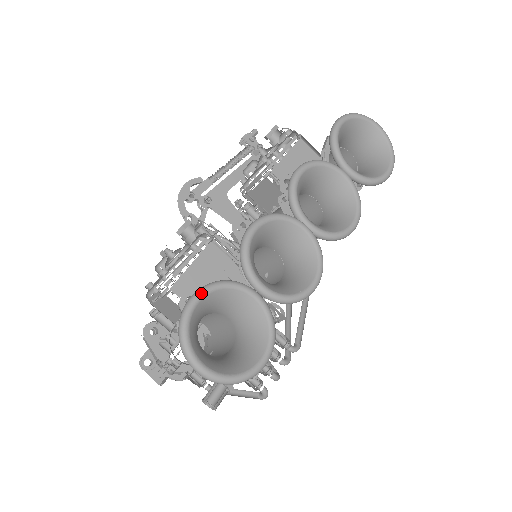
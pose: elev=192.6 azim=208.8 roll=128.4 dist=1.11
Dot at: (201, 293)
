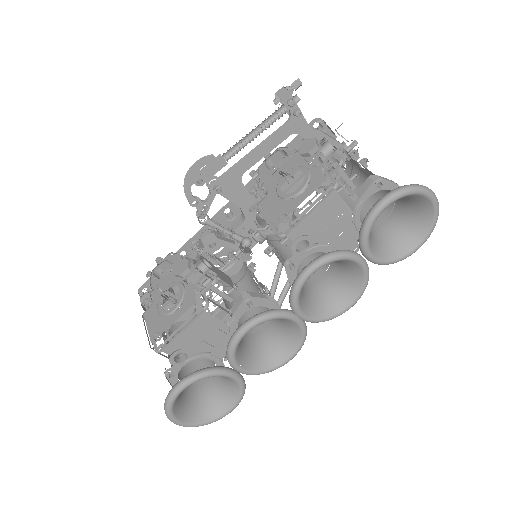
Dot at: (186, 386)
